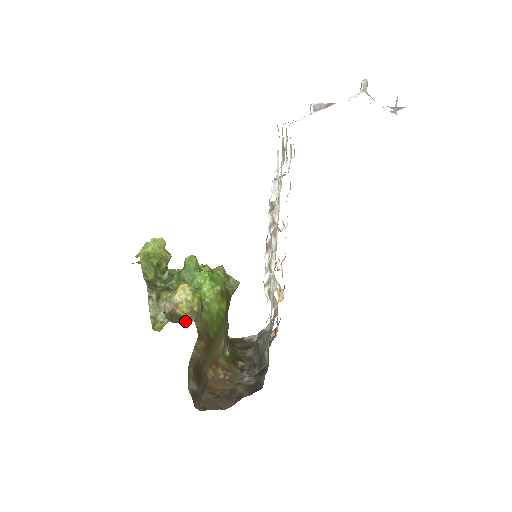
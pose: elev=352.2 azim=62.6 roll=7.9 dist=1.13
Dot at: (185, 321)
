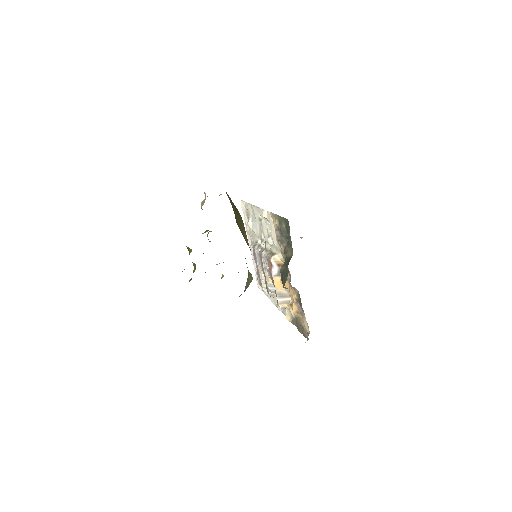
Dot at: occluded
